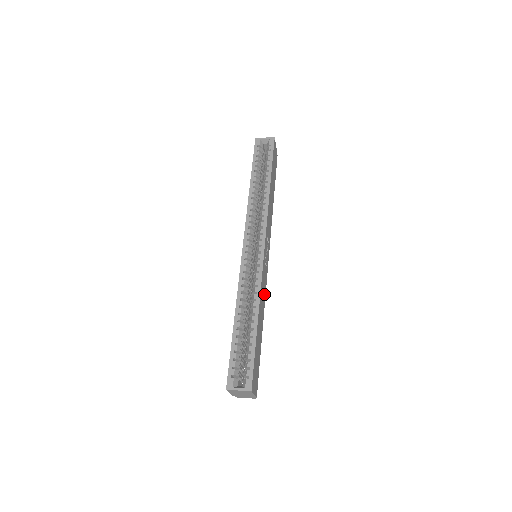
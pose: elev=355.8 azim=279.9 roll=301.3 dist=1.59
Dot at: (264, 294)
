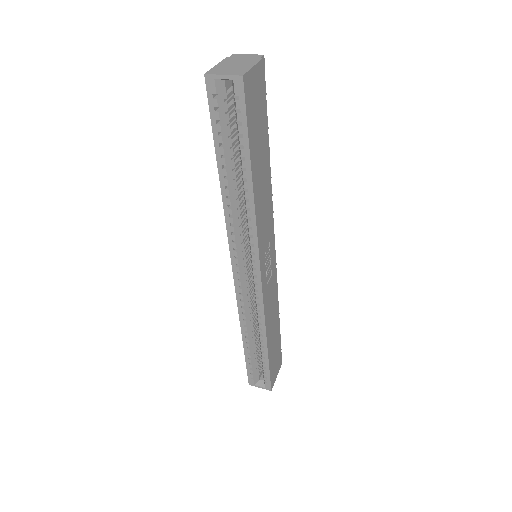
Dot at: (274, 296)
